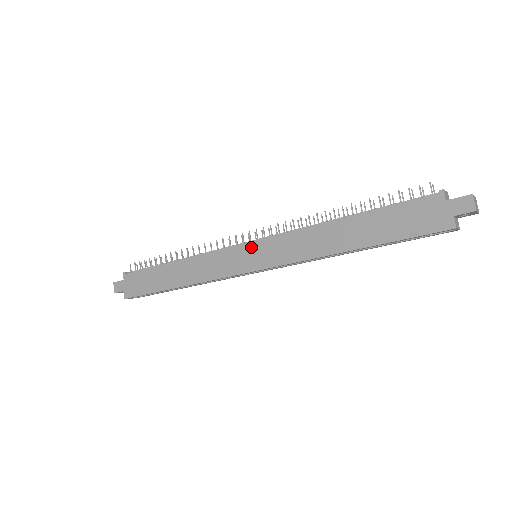
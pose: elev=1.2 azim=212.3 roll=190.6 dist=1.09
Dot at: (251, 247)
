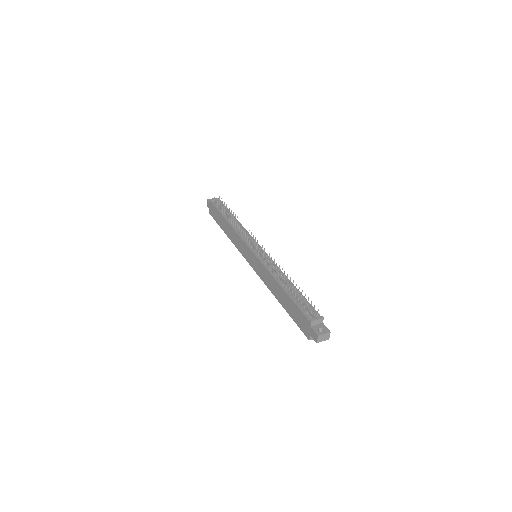
Dot at: (251, 254)
